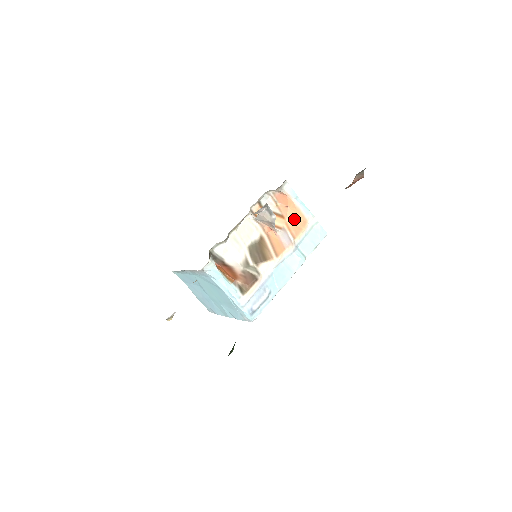
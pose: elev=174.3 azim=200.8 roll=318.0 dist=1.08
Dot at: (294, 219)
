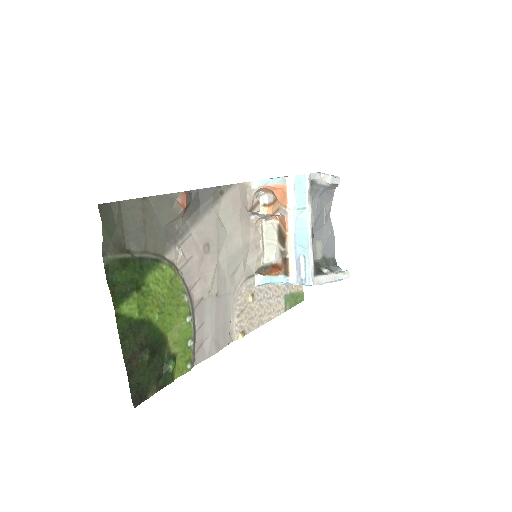
Dot at: (280, 194)
